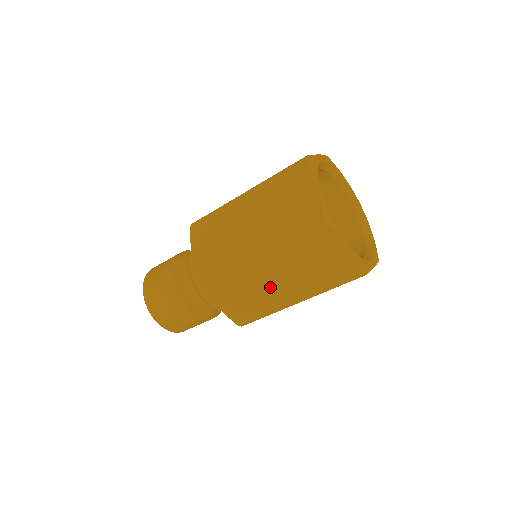
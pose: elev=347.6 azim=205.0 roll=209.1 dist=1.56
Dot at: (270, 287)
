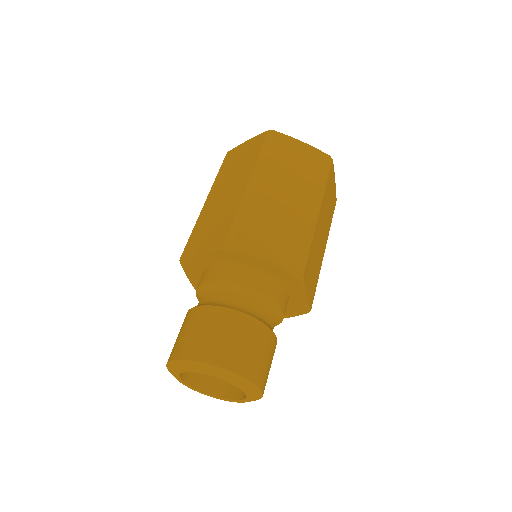
Dot at: (286, 206)
